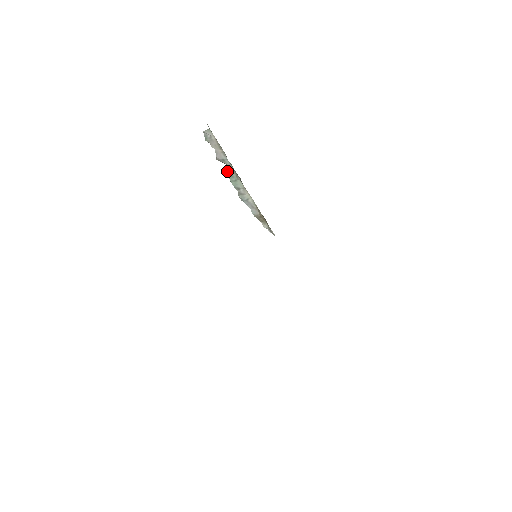
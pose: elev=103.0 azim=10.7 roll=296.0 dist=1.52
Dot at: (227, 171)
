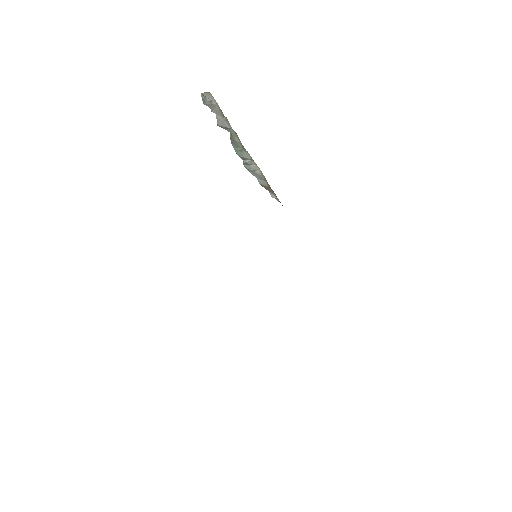
Dot at: (231, 140)
